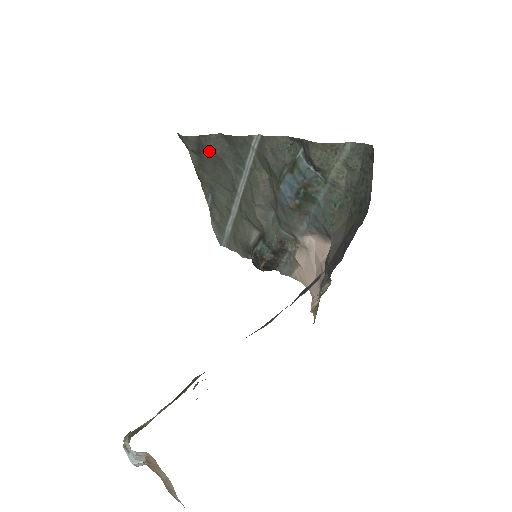
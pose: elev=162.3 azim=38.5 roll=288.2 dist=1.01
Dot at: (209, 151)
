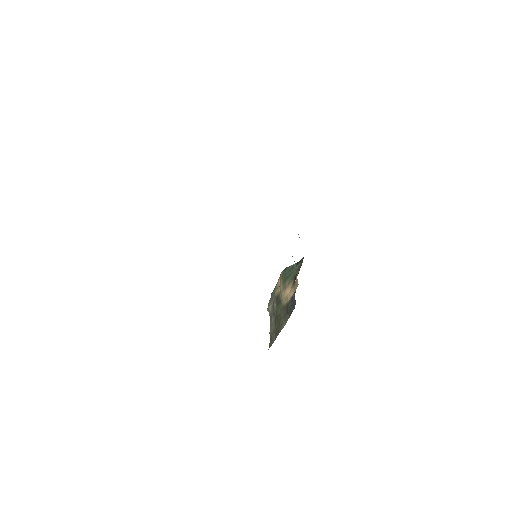
Dot at: occluded
